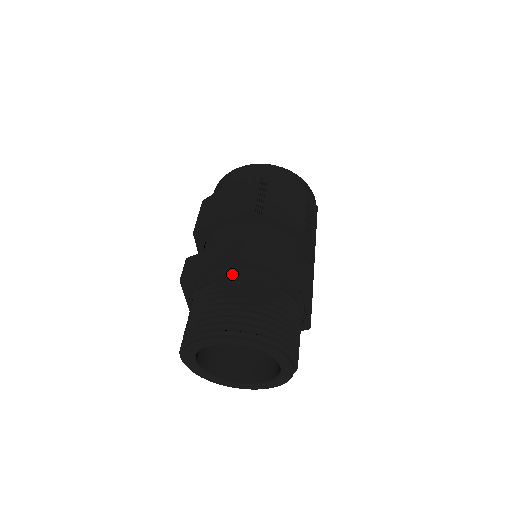
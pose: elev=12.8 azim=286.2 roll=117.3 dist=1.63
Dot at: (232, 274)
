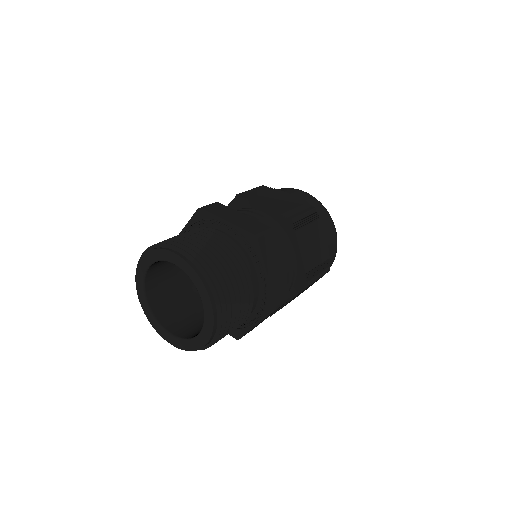
Dot at: occluded
